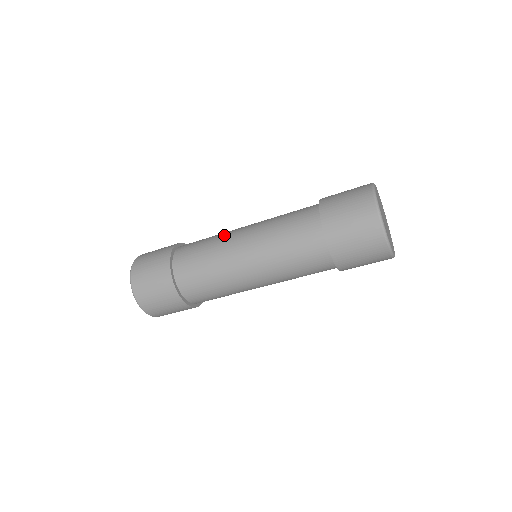
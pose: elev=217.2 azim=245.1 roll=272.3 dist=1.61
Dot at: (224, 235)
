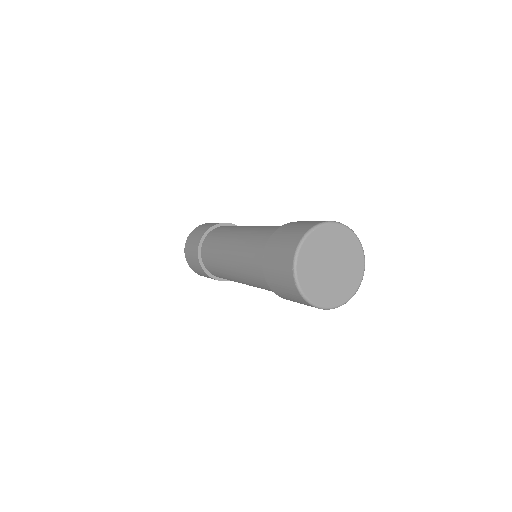
Dot at: (241, 226)
